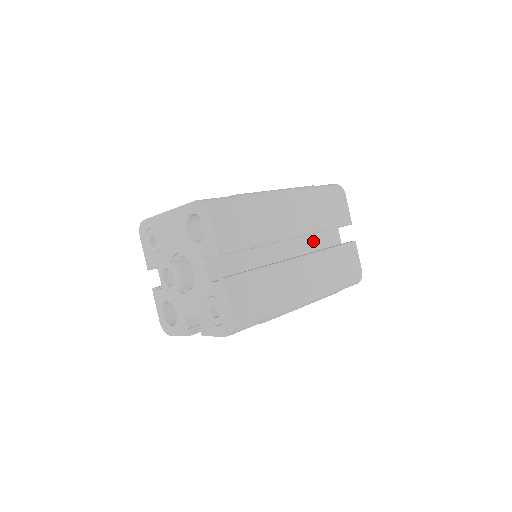
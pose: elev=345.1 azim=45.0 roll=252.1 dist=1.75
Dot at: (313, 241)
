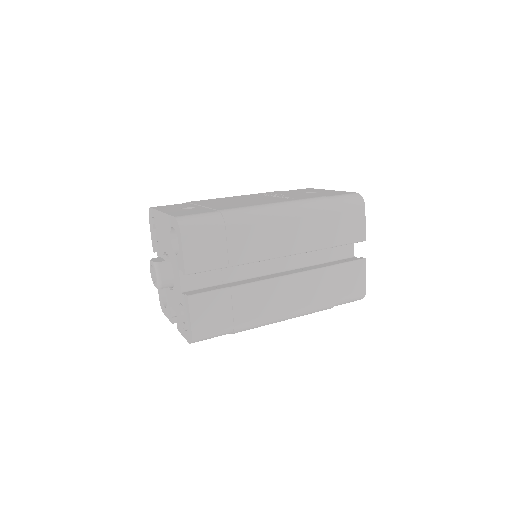
Dot at: (316, 253)
